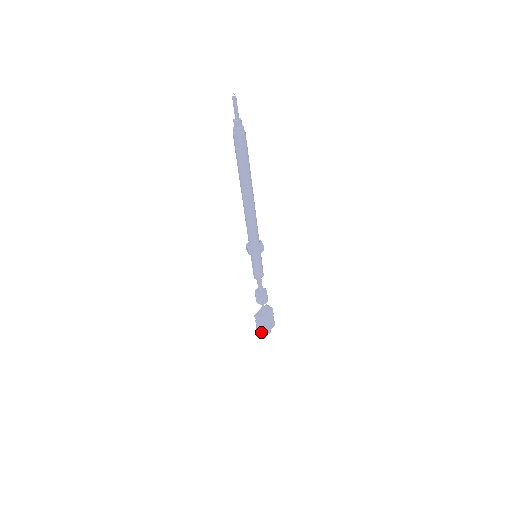
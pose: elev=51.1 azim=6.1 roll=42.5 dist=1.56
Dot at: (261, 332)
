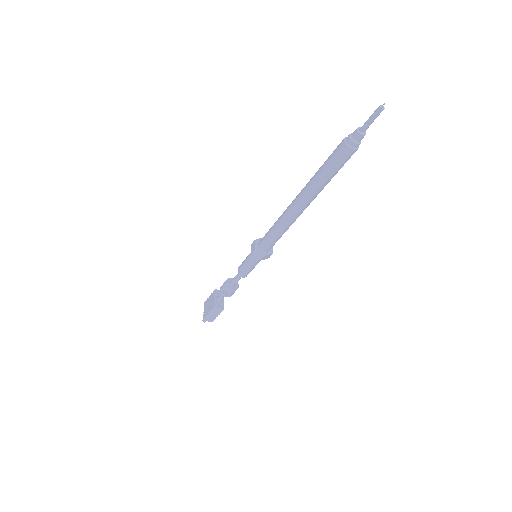
Dot at: (212, 320)
